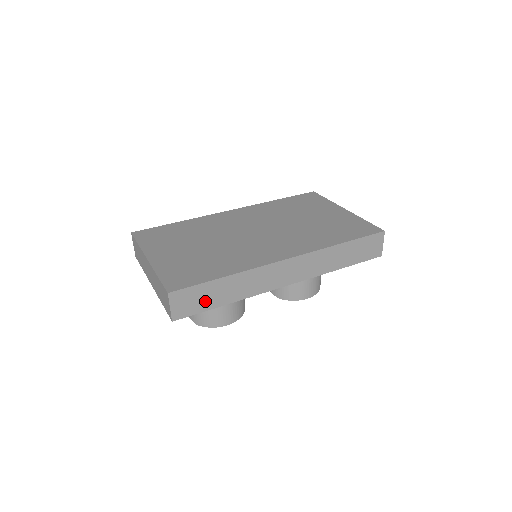
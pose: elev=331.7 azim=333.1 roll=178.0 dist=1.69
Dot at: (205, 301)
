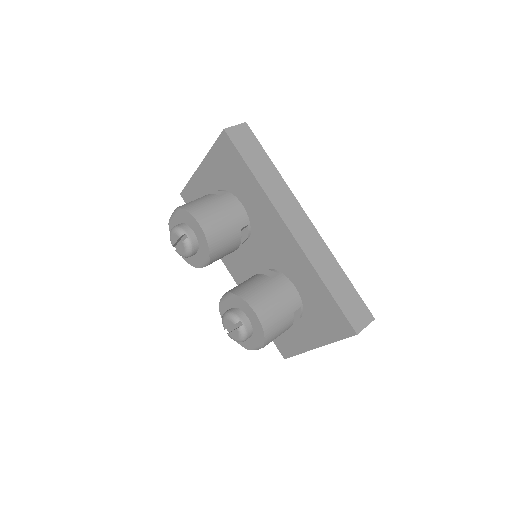
Dot at: (249, 153)
